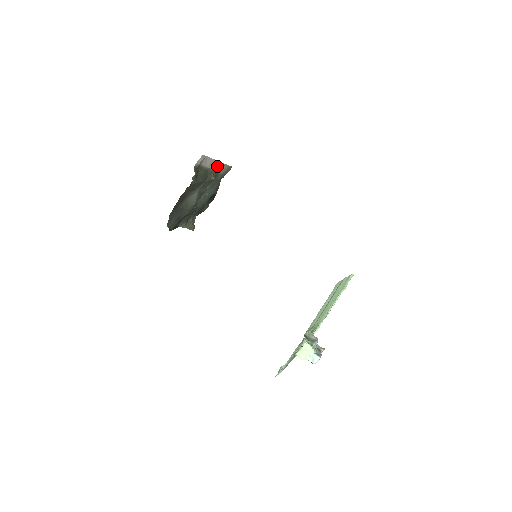
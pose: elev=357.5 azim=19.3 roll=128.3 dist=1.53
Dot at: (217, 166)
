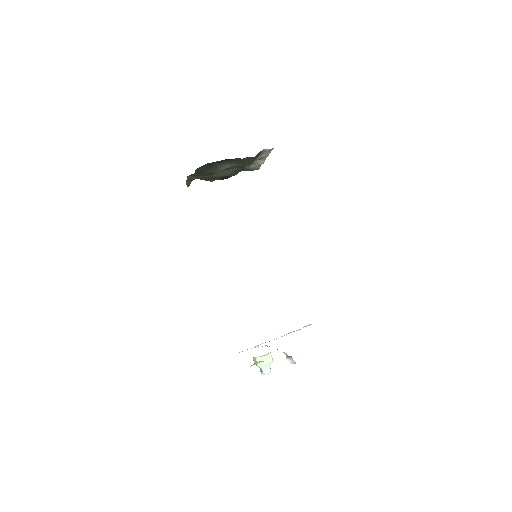
Dot at: (259, 162)
